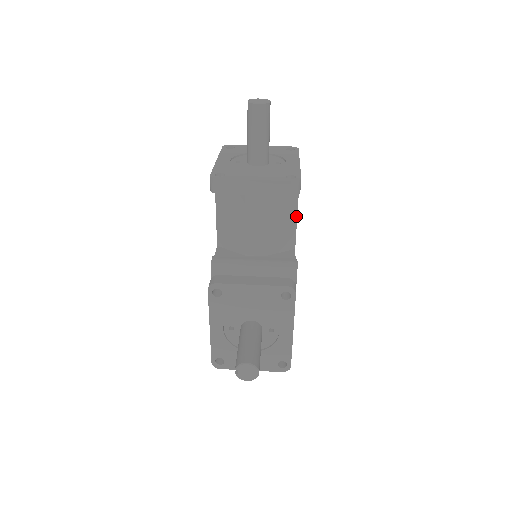
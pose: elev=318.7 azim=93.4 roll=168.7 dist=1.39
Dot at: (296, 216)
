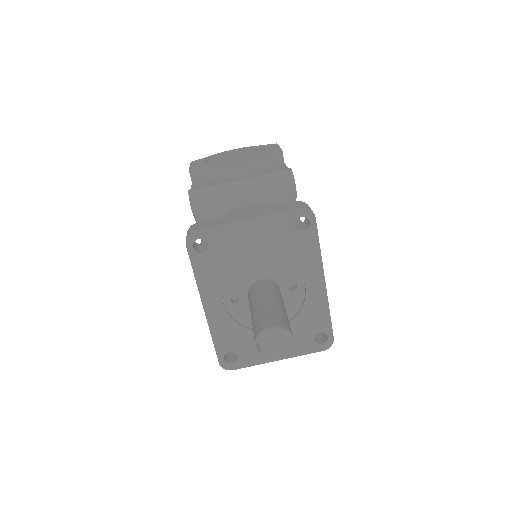
Dot at: occluded
